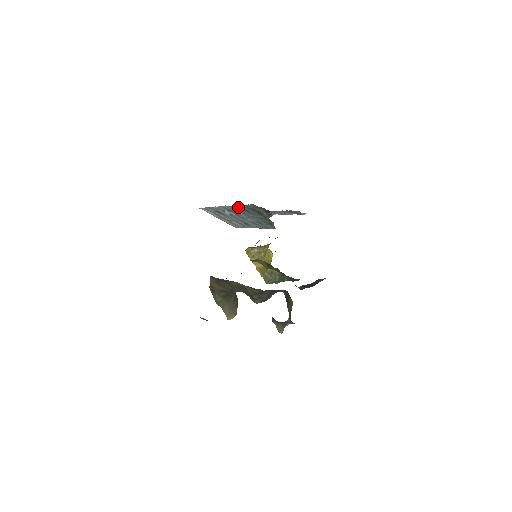
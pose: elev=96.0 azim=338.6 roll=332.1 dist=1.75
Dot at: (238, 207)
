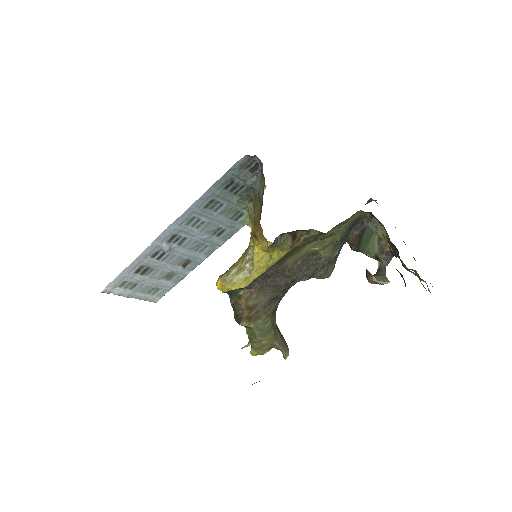
Dot at: (199, 204)
